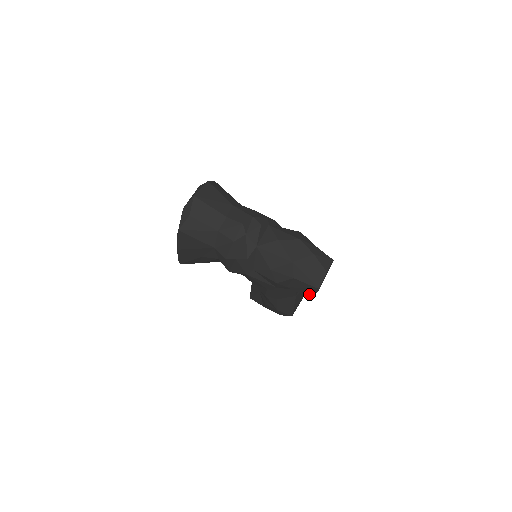
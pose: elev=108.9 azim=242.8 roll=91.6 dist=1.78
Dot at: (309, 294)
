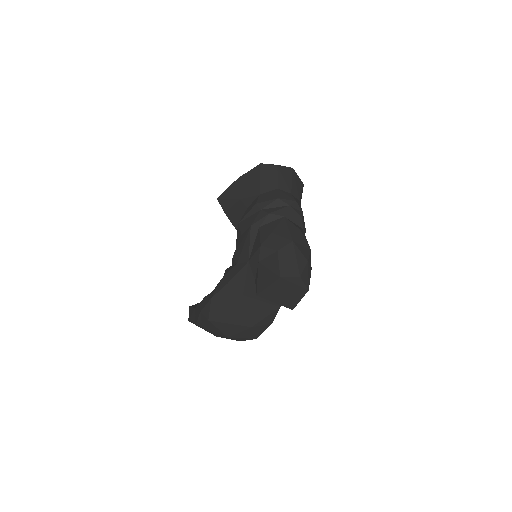
Dot at: (263, 285)
